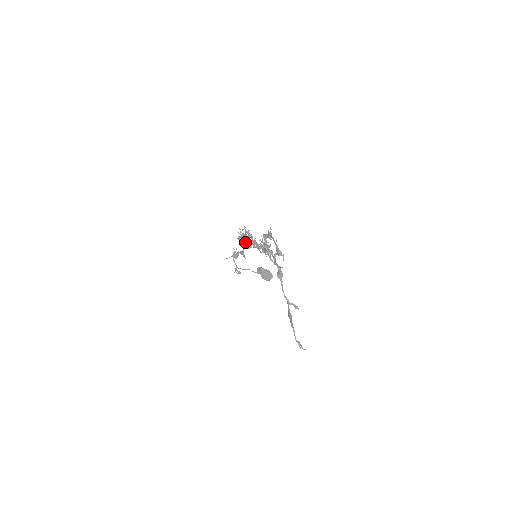
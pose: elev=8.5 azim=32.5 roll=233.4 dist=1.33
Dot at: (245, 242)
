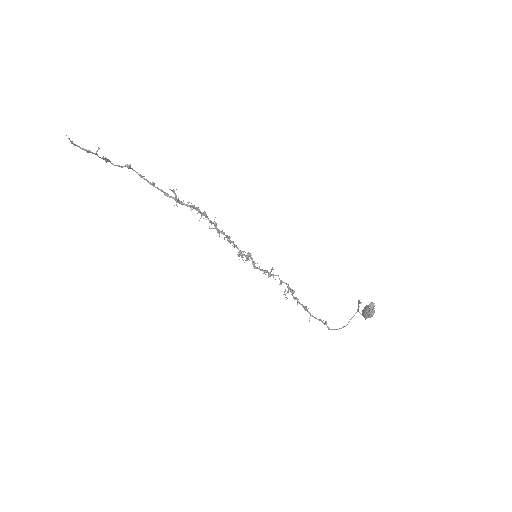
Dot at: (270, 271)
